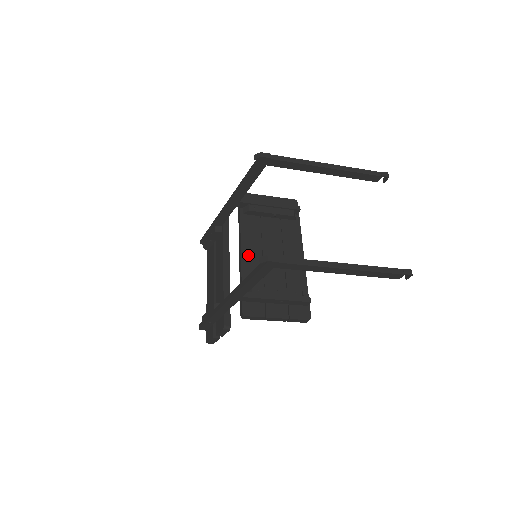
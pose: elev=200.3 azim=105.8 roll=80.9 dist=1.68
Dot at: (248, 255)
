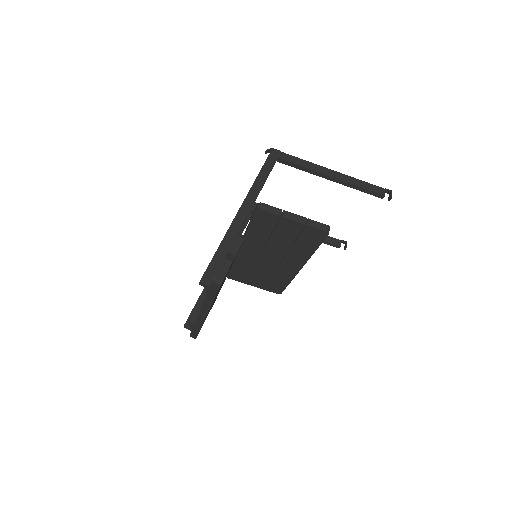
Dot at: occluded
